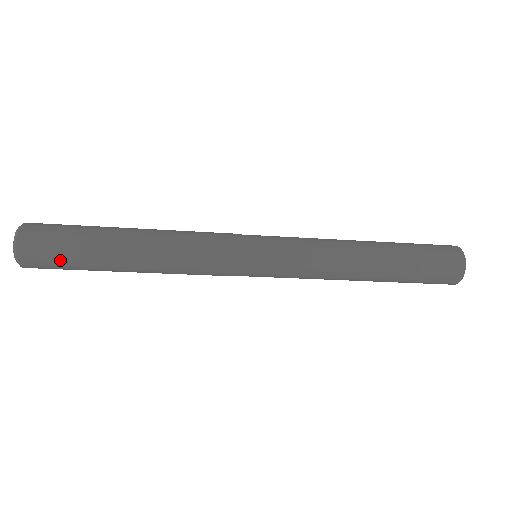
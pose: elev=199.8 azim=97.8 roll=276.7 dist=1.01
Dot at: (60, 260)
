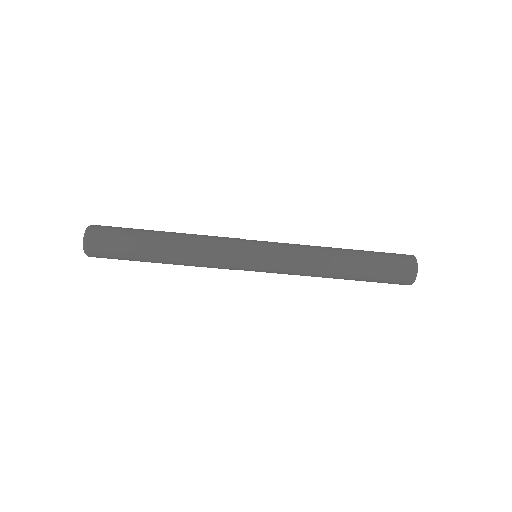
Dot at: (115, 253)
